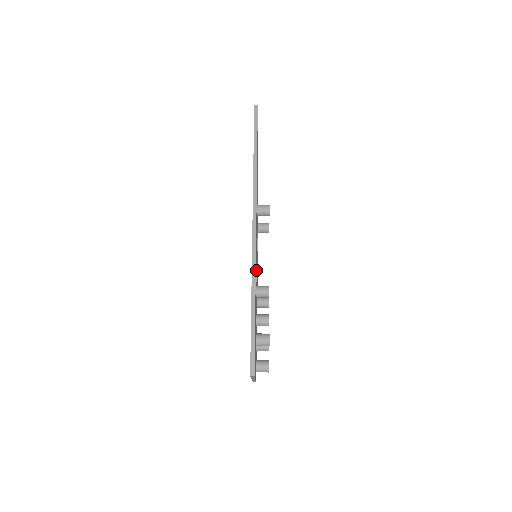
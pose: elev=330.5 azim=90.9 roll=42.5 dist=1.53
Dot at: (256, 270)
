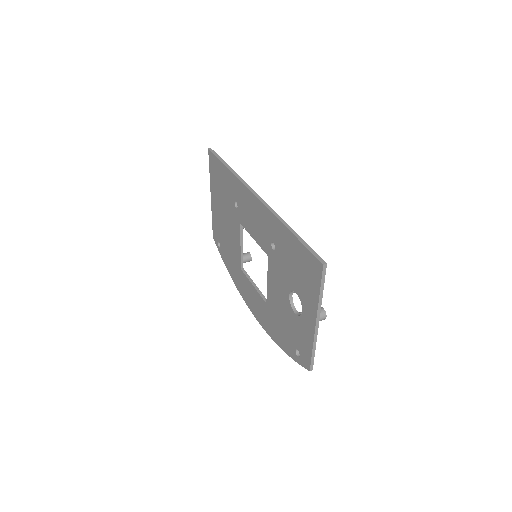
Dot at: occluded
